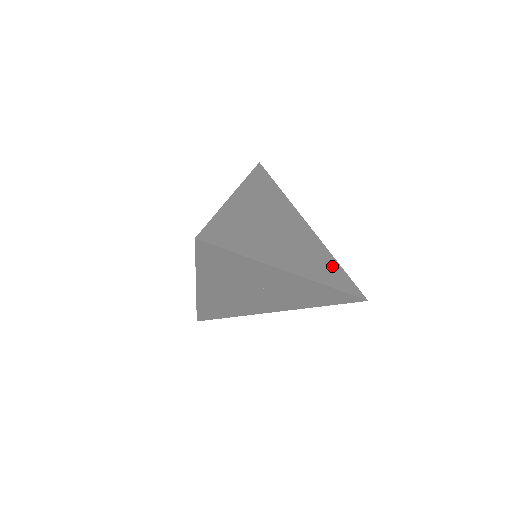
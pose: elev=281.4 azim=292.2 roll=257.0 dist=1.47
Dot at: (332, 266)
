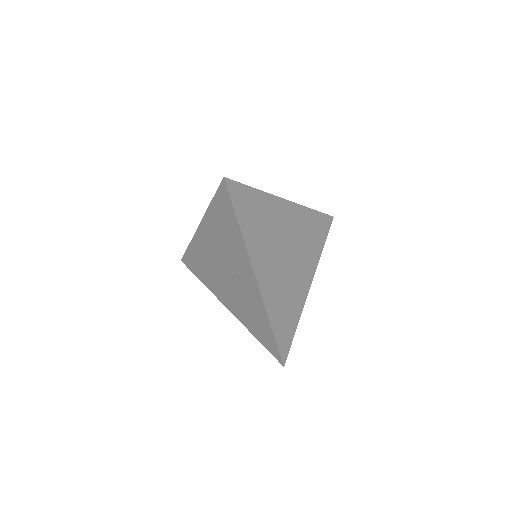
Dot at: (291, 318)
